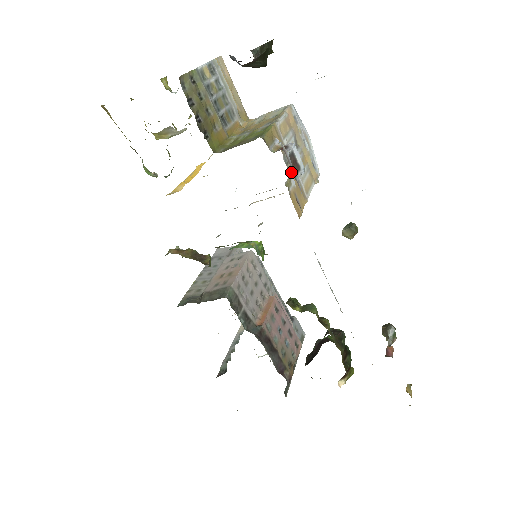
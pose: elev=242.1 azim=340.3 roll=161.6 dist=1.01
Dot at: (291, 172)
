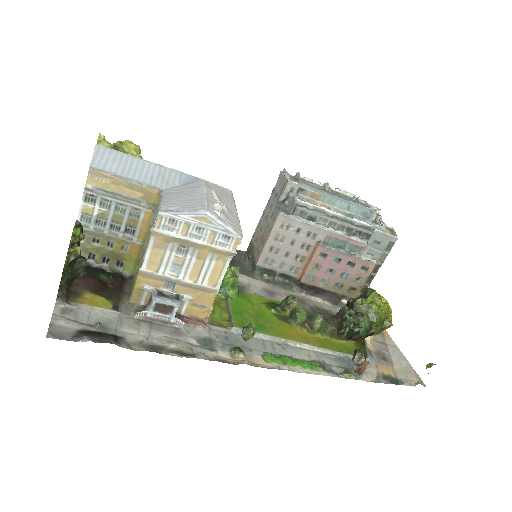
Dot at: (181, 290)
